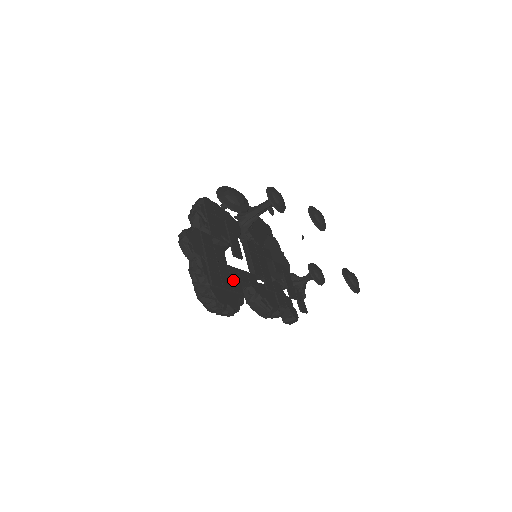
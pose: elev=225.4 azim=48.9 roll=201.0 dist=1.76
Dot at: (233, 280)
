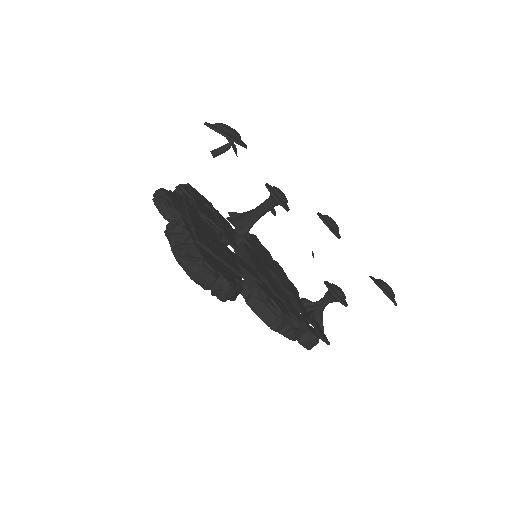
Dot at: (227, 256)
